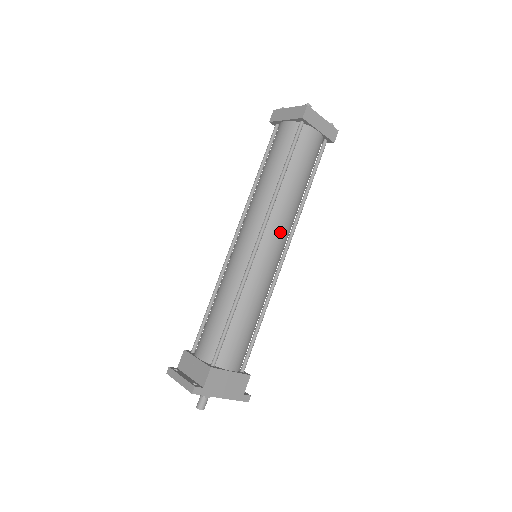
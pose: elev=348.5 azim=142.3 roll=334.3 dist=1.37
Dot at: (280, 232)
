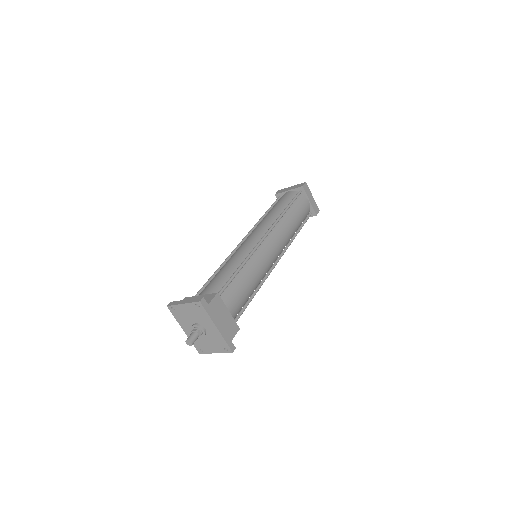
Dot at: (279, 240)
